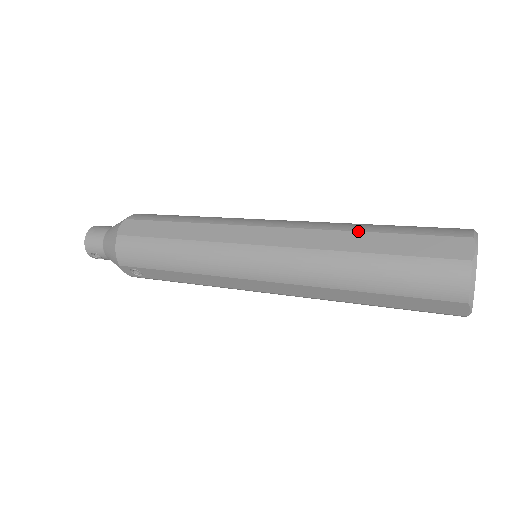
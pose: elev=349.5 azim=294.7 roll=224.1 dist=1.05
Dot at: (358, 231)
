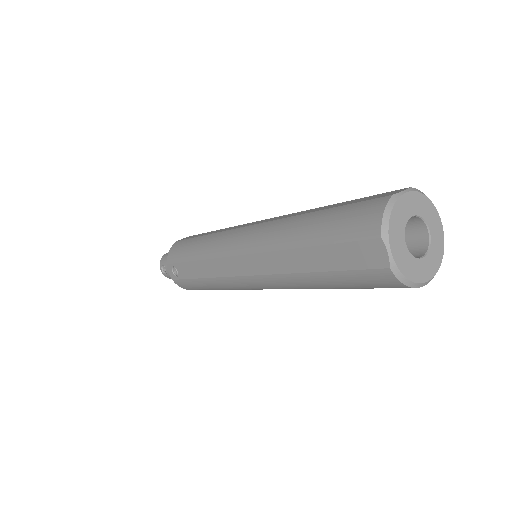
Dot at: occluded
